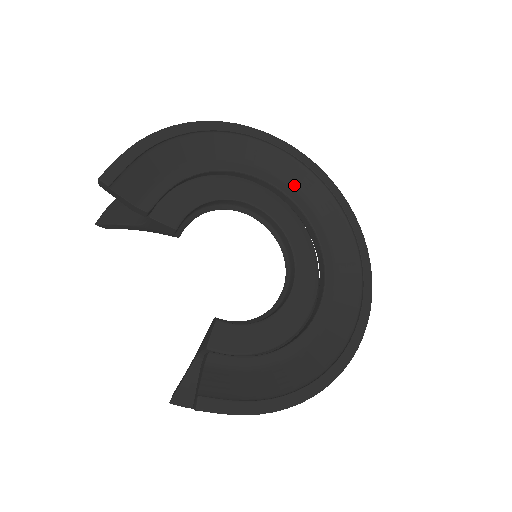
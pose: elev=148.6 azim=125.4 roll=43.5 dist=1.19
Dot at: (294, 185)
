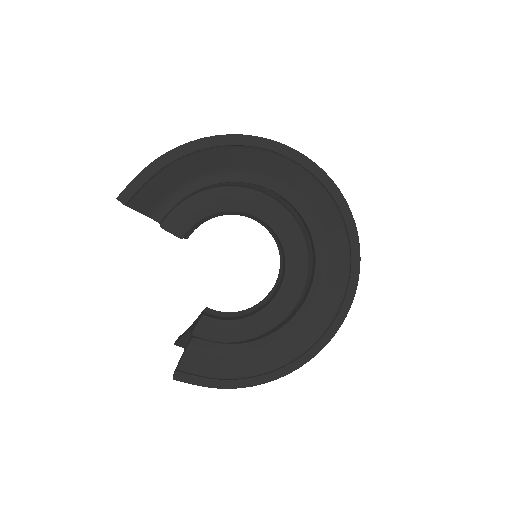
Dot at: (305, 198)
